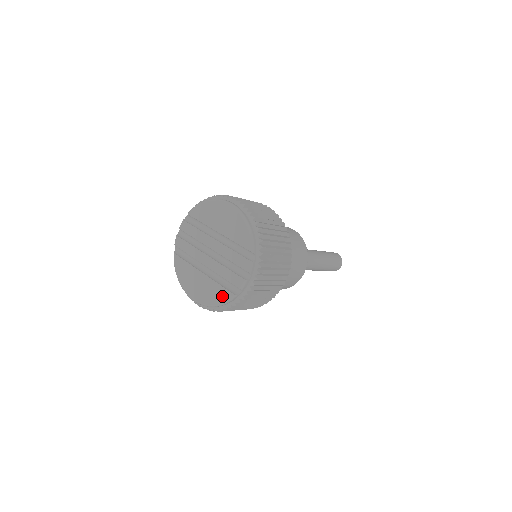
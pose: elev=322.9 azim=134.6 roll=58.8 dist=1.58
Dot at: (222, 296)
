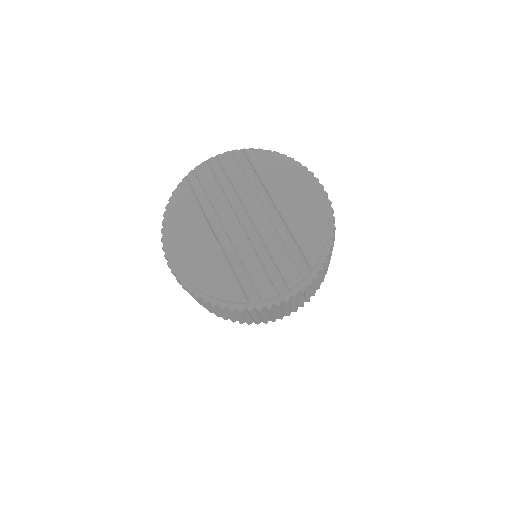
Dot at: (226, 287)
